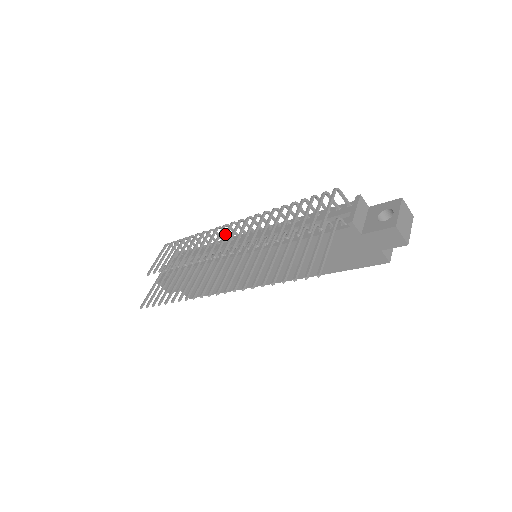
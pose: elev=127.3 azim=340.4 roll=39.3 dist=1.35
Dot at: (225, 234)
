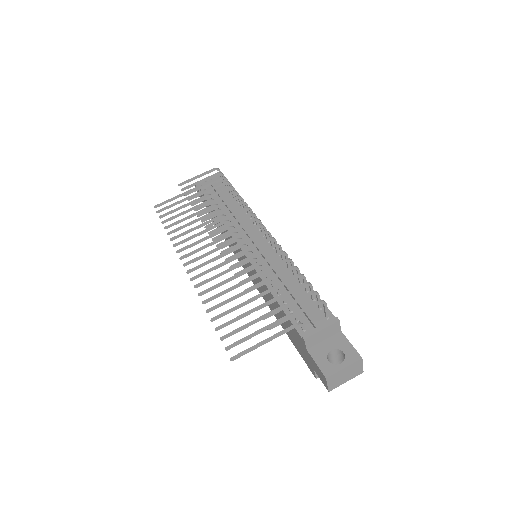
Dot at: (240, 226)
